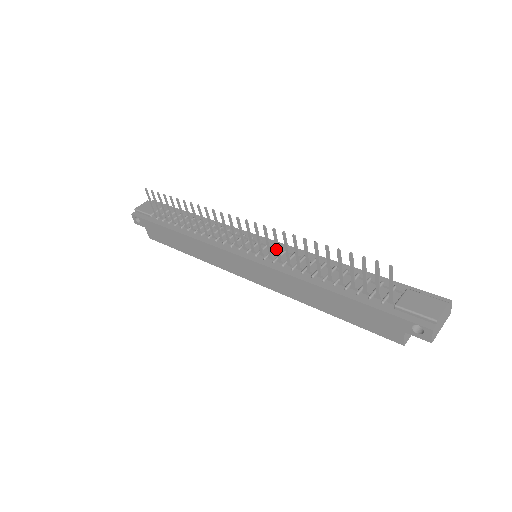
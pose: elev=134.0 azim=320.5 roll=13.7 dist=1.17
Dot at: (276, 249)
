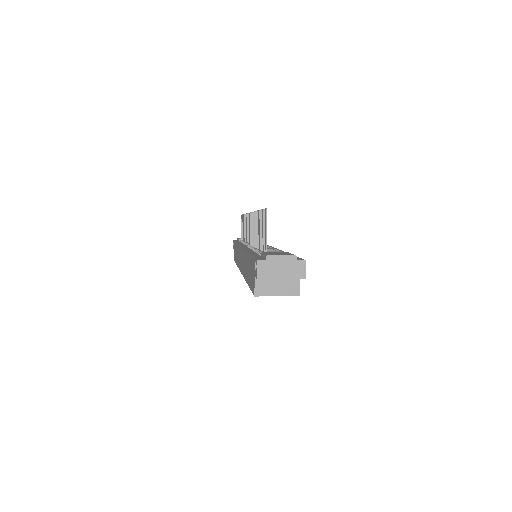
Dot at: (253, 234)
